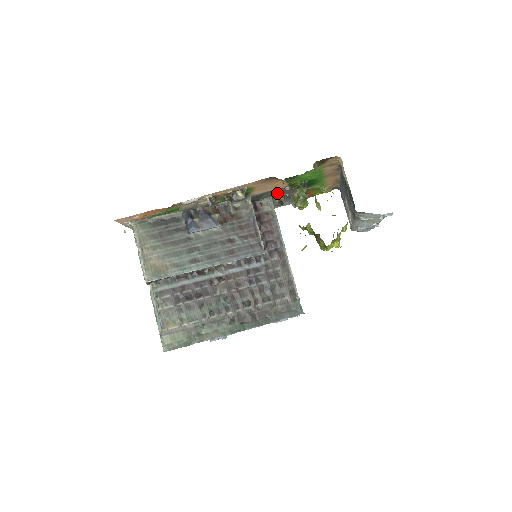
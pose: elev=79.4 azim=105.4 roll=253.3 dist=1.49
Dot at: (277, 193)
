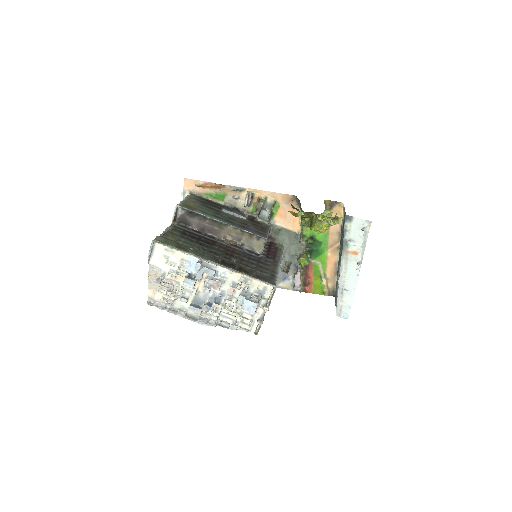
Dot at: (290, 243)
